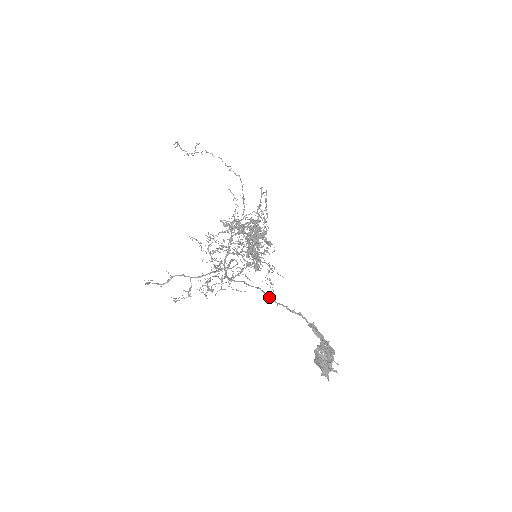
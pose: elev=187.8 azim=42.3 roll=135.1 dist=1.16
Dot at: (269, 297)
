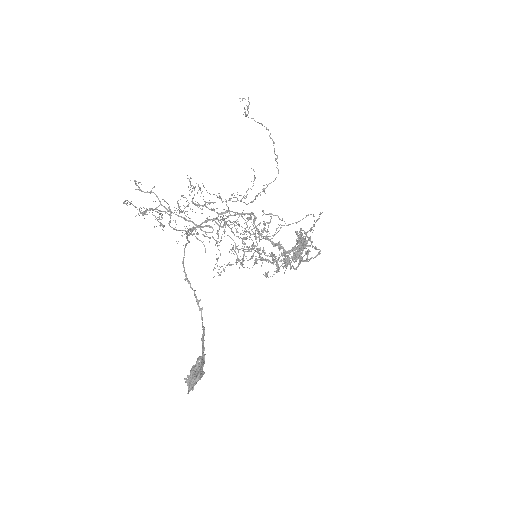
Dot at: (184, 267)
